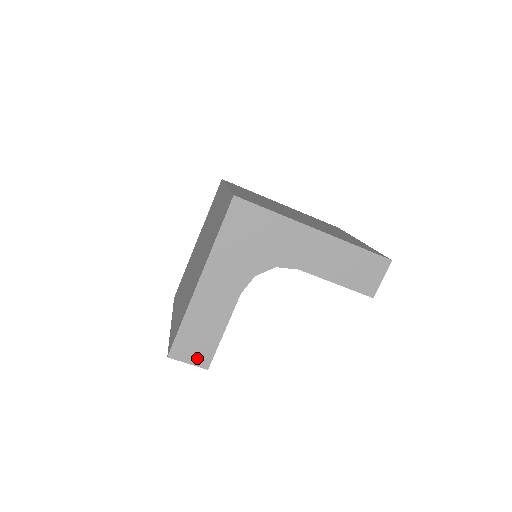
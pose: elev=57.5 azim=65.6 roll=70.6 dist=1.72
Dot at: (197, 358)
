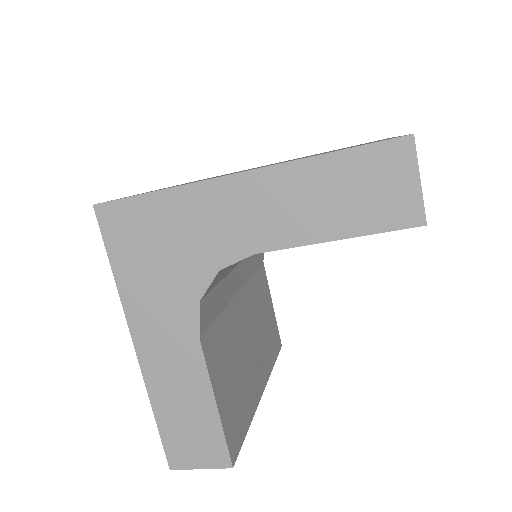
Dot at: (207, 457)
